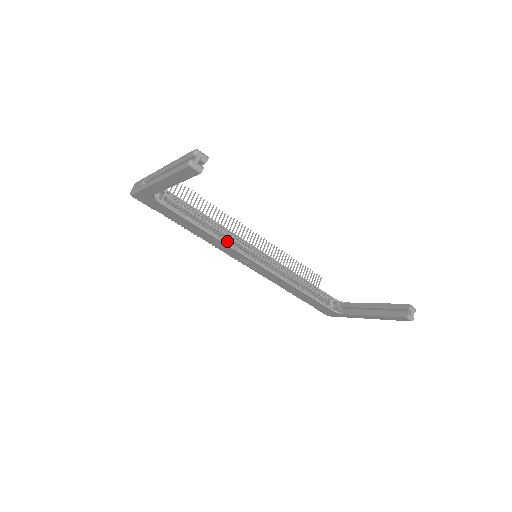
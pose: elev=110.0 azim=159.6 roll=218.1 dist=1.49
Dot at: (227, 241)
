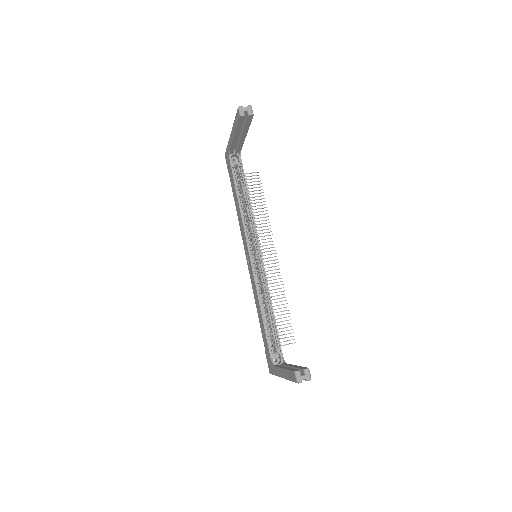
Dot at: (246, 224)
